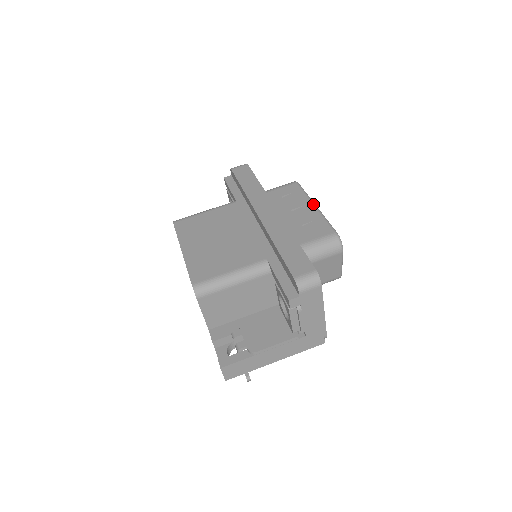
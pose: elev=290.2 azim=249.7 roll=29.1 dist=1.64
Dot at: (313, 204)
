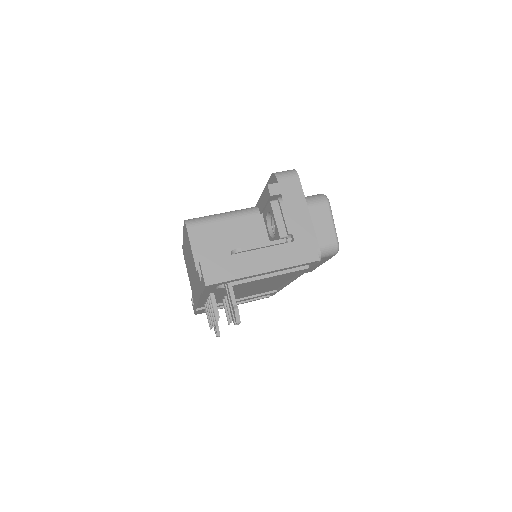
Dot at: occluded
